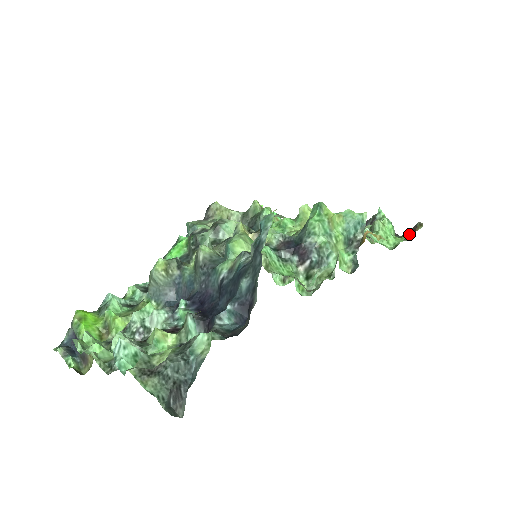
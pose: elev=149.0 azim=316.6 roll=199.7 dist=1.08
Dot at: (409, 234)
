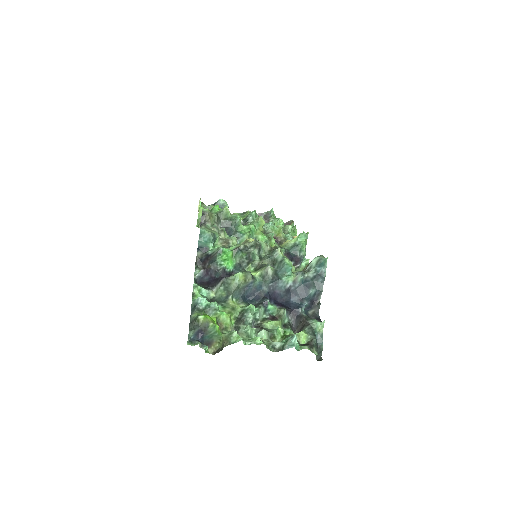
Dot at: (284, 225)
